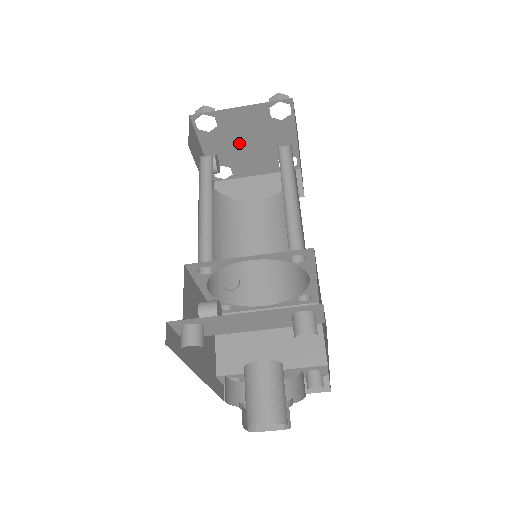
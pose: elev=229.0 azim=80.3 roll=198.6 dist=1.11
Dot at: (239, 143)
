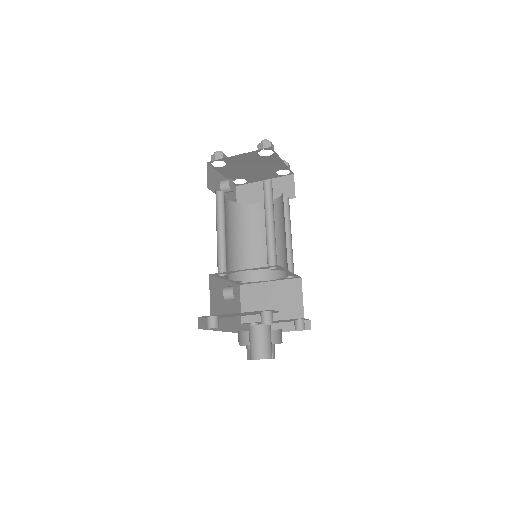
Dot at: (245, 169)
